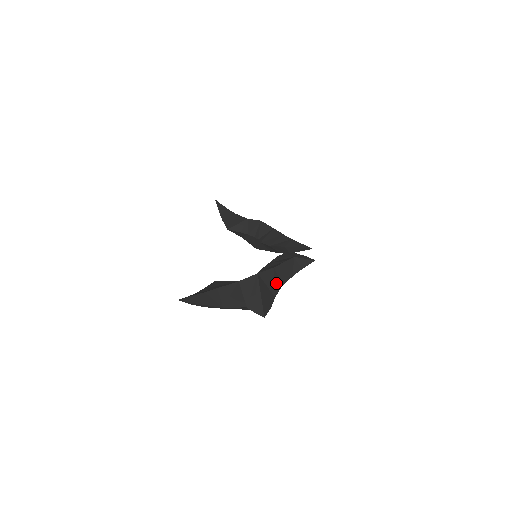
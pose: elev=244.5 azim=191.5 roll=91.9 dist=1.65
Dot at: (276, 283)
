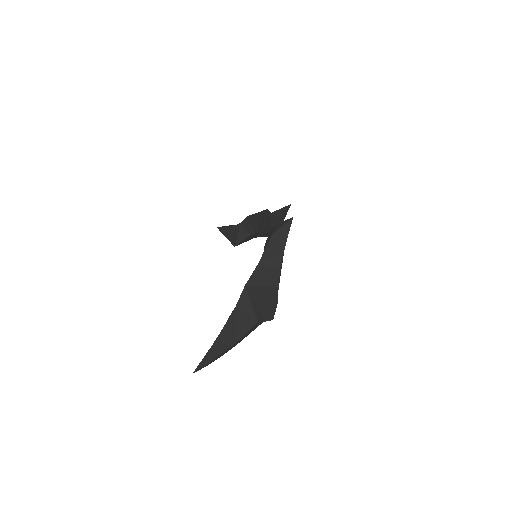
Dot at: (271, 274)
